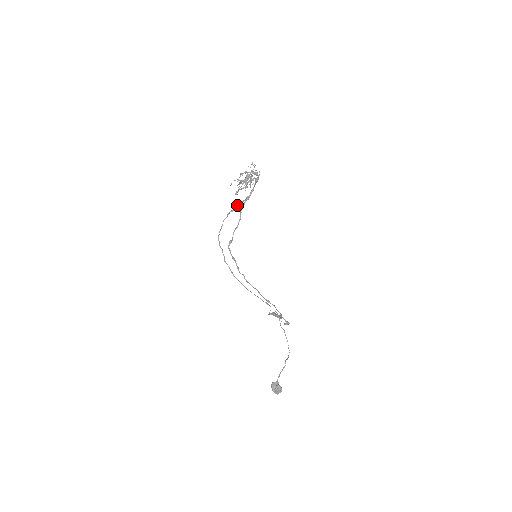
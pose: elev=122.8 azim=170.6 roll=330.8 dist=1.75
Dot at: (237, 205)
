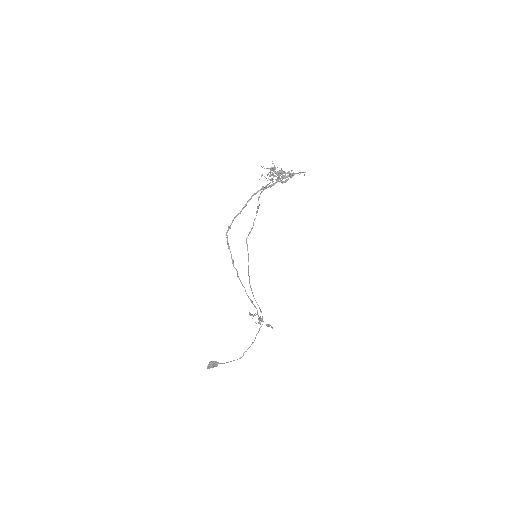
Dot at: occluded
